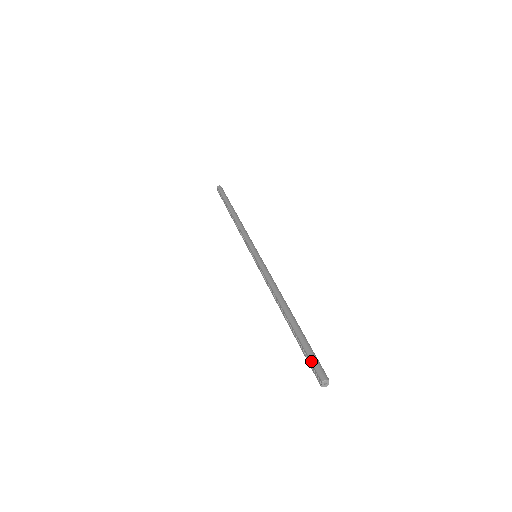
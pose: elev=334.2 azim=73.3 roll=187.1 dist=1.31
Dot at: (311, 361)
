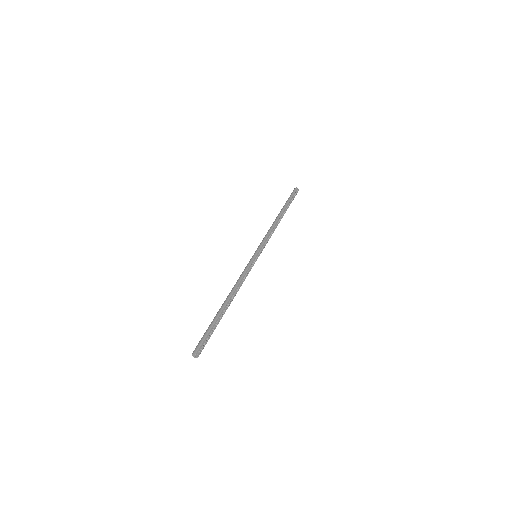
Dot at: (200, 340)
